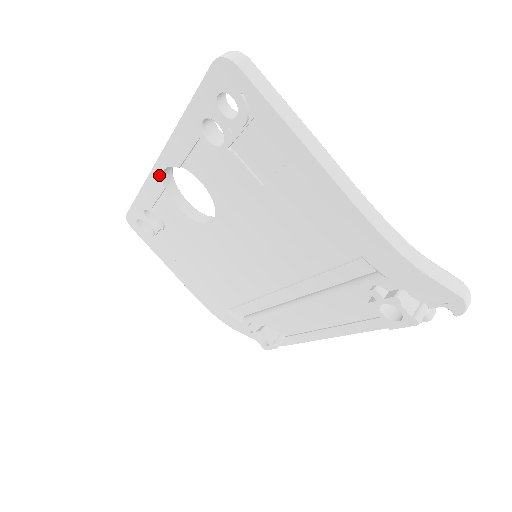
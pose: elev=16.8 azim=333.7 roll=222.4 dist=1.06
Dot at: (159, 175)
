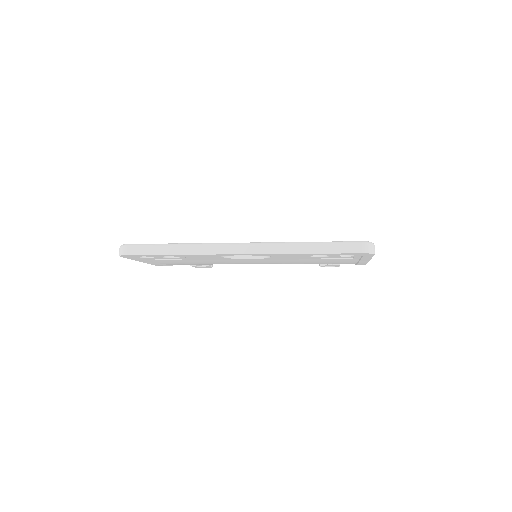
Dot at: (231, 255)
